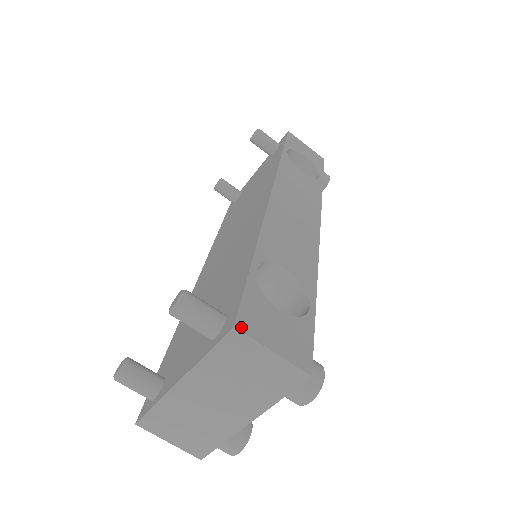
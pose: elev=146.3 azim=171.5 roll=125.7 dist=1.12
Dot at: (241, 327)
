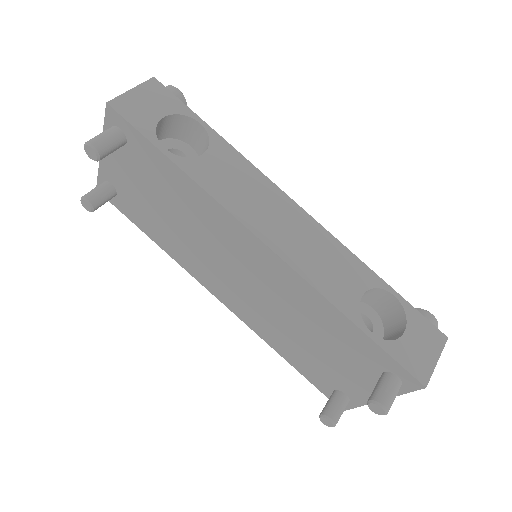
Dot at: (425, 381)
